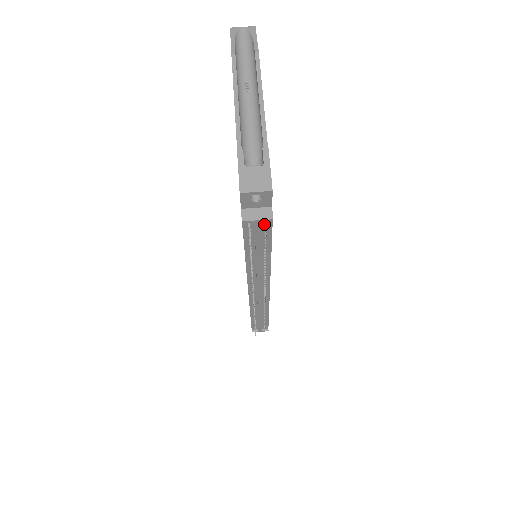
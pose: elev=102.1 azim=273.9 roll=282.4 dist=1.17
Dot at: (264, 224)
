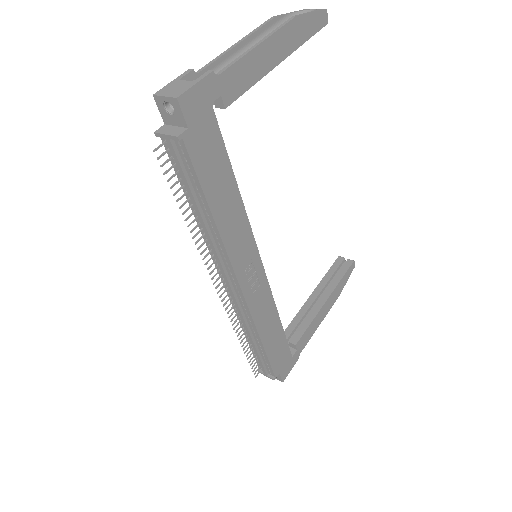
Dot at: (181, 149)
